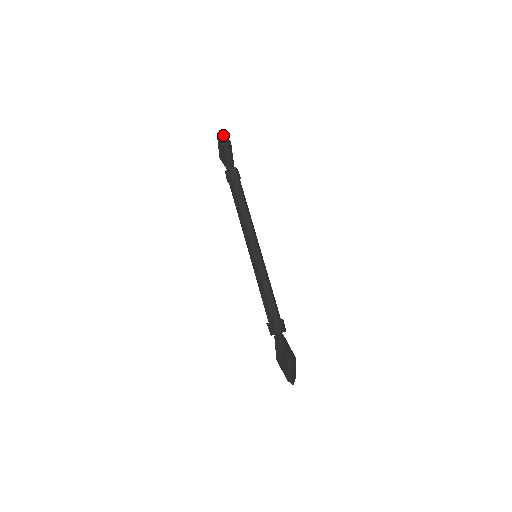
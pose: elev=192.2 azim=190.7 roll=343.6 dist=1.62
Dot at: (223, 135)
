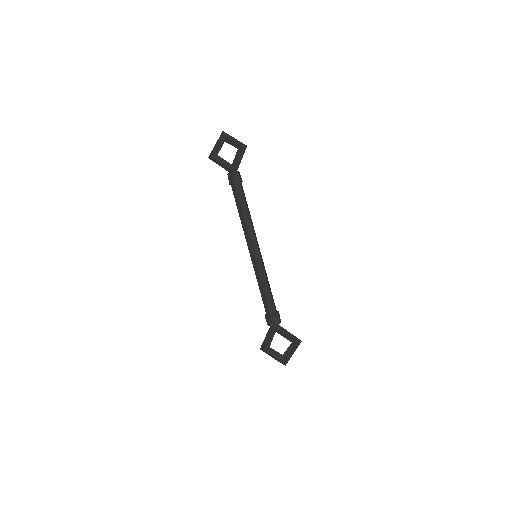
Dot at: occluded
